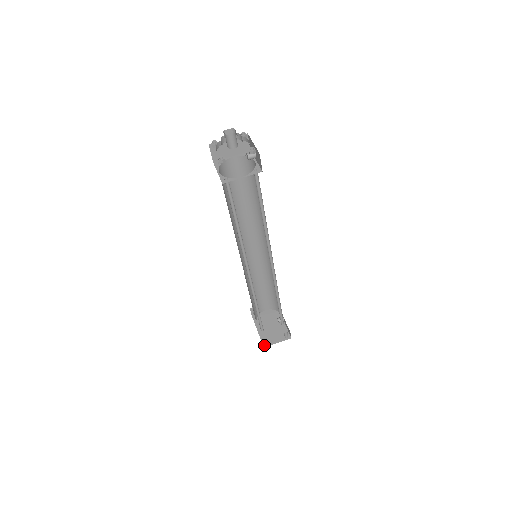
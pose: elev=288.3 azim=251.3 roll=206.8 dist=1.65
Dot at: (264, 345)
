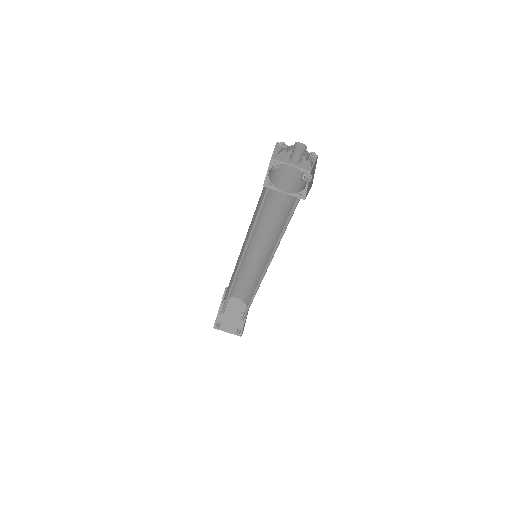
Dot at: (215, 326)
